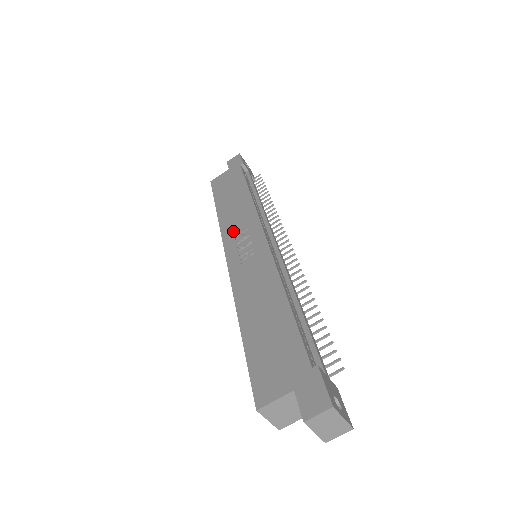
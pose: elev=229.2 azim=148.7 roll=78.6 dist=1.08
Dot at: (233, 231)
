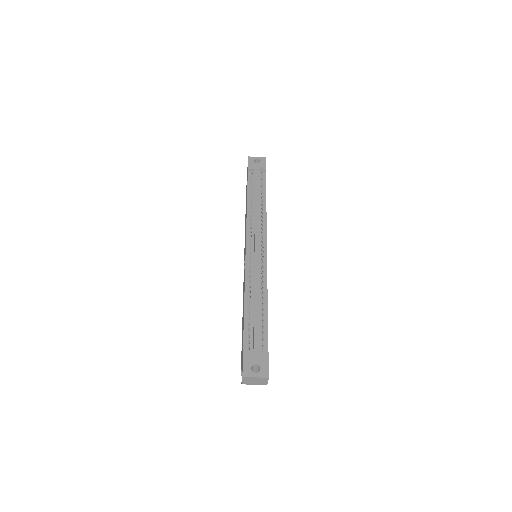
Dot at: occluded
